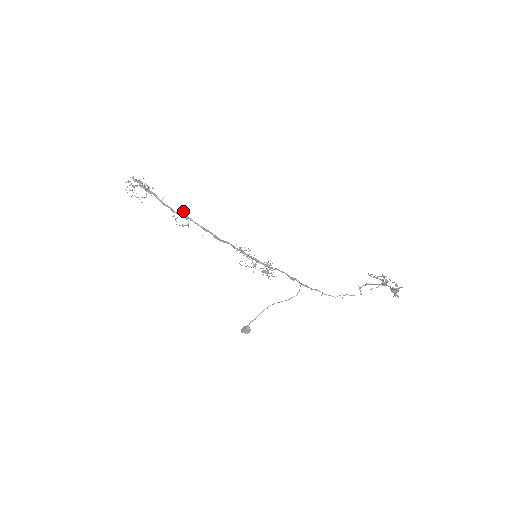
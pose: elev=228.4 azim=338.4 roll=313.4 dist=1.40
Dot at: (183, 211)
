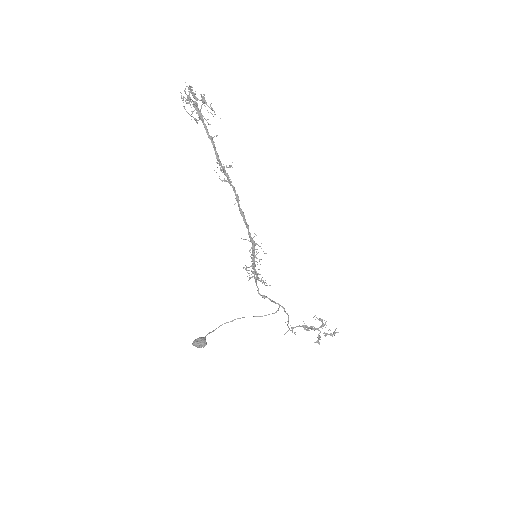
Dot at: occluded
